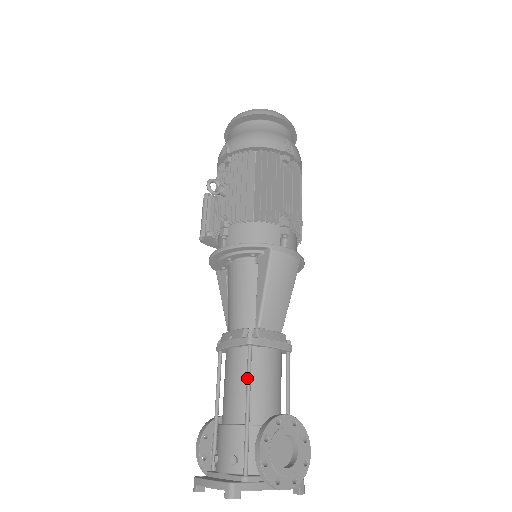
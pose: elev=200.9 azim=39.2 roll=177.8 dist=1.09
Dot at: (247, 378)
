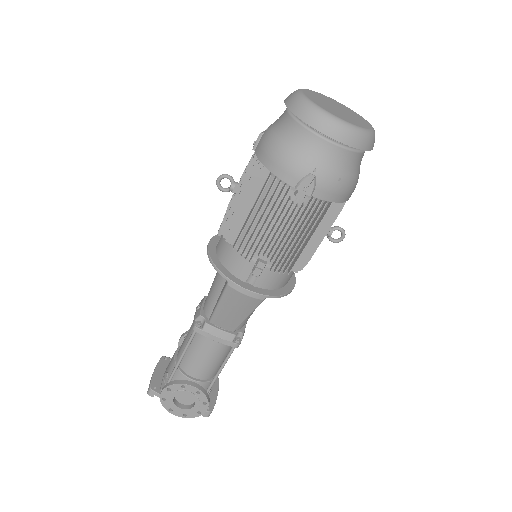
Dot at: (185, 346)
